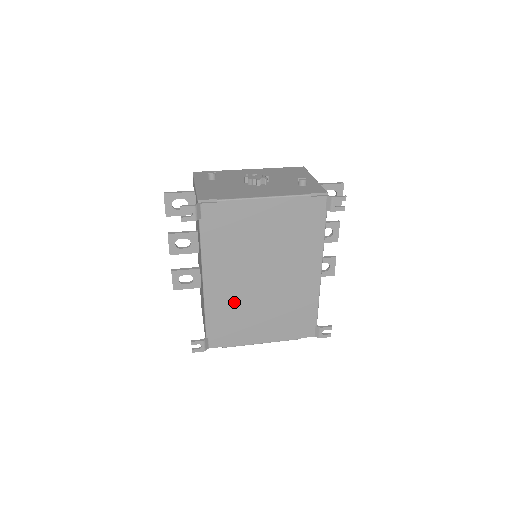
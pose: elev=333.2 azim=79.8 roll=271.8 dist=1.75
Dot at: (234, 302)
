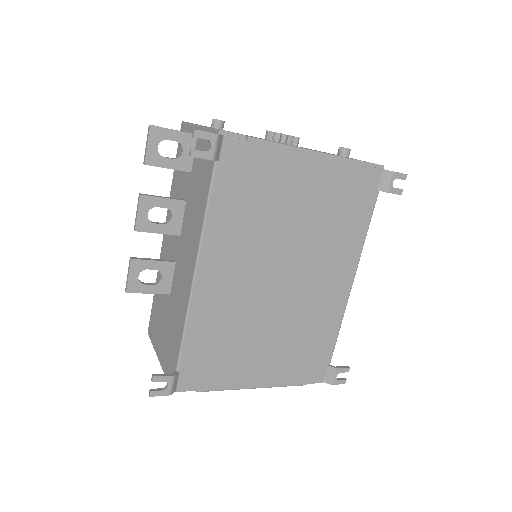
Dot at: (232, 314)
